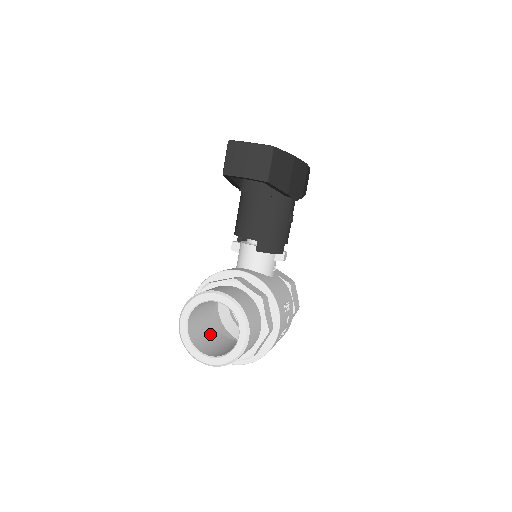
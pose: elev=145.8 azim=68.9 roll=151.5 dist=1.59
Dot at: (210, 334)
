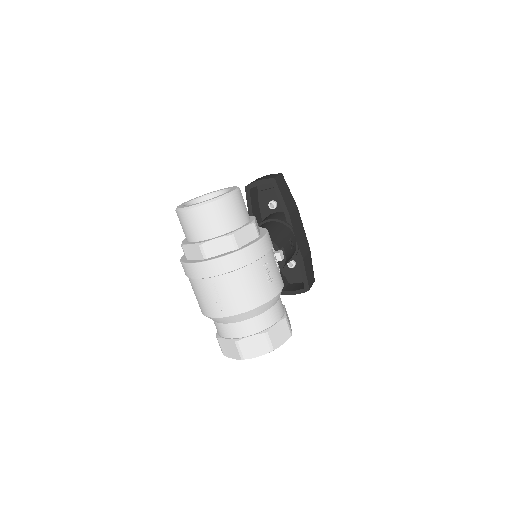
Dot at: occluded
